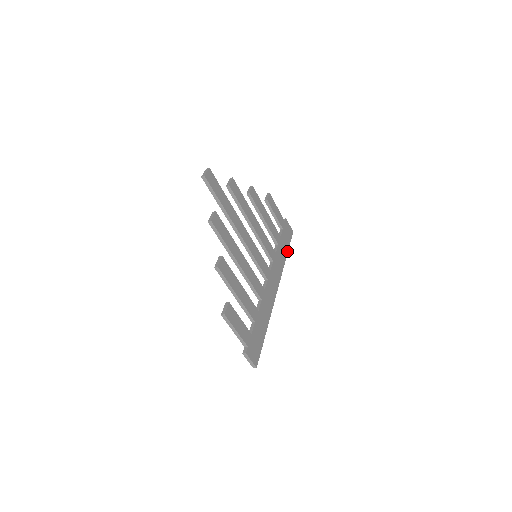
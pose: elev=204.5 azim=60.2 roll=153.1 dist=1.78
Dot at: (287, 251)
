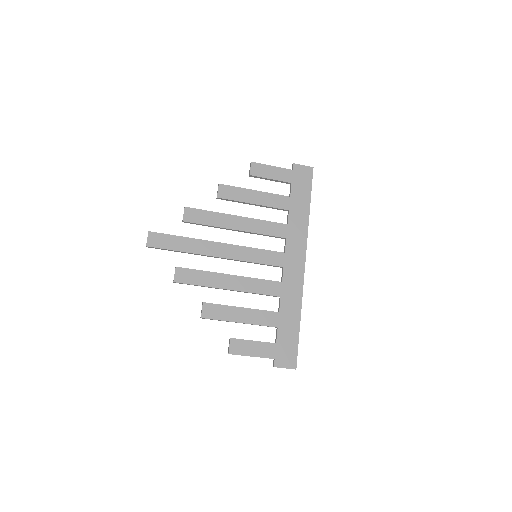
Dot at: (309, 203)
